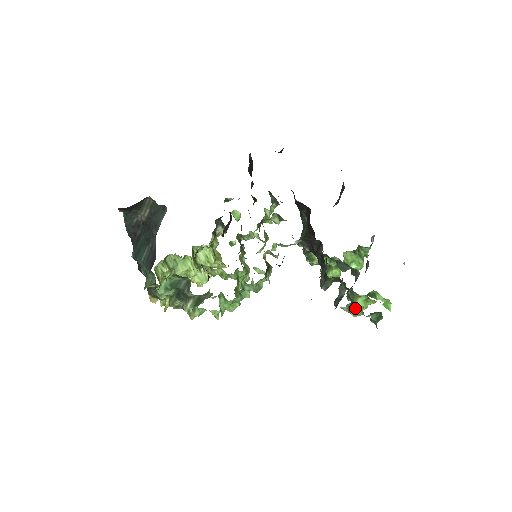
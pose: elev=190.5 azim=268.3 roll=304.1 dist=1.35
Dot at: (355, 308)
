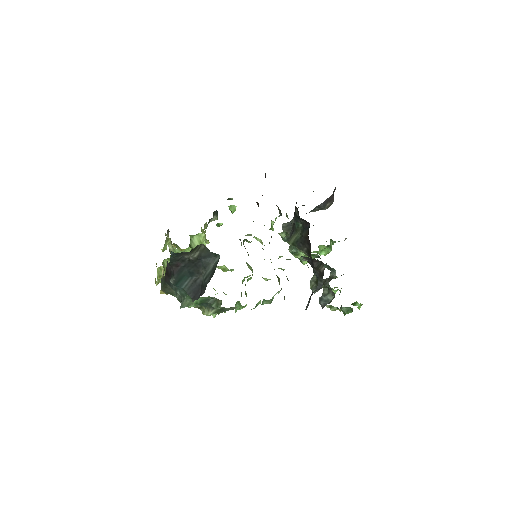
Dot at: (336, 307)
